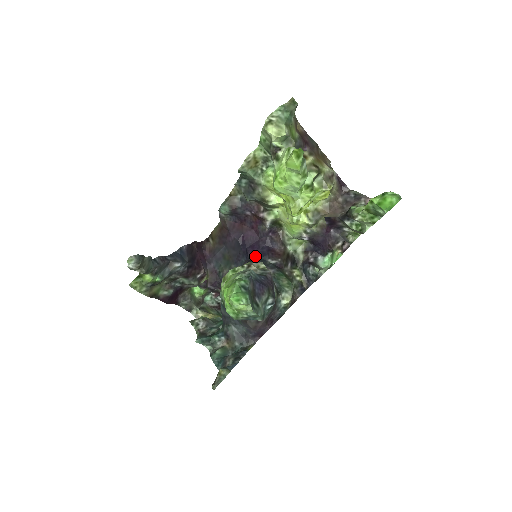
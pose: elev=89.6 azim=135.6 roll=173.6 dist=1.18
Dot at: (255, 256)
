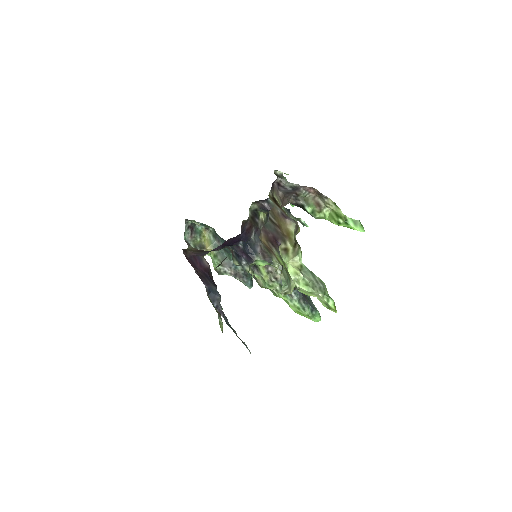
Dot at: (239, 242)
